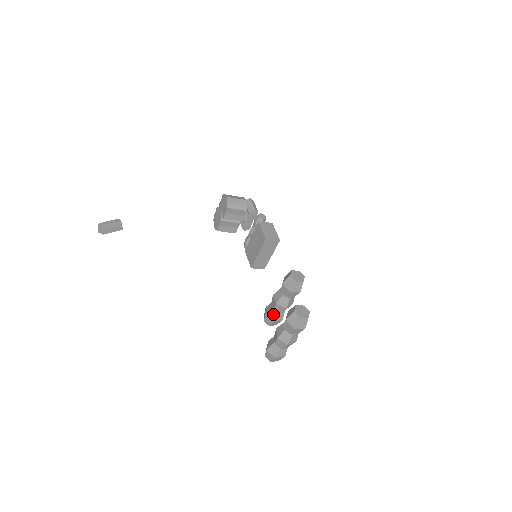
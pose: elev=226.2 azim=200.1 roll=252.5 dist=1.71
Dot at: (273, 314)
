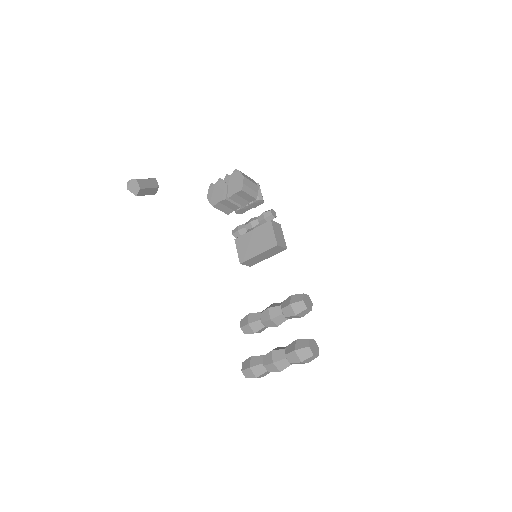
Dot at: (258, 326)
